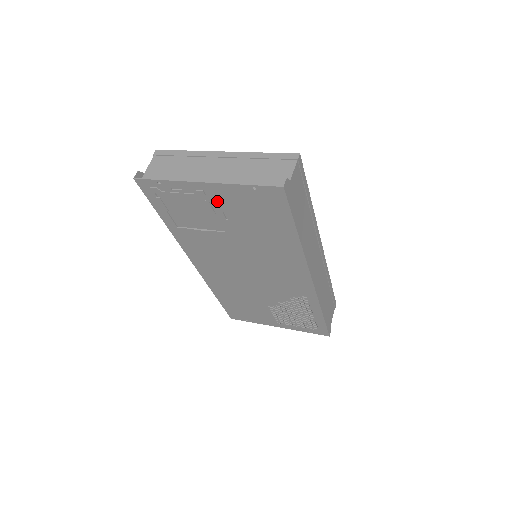
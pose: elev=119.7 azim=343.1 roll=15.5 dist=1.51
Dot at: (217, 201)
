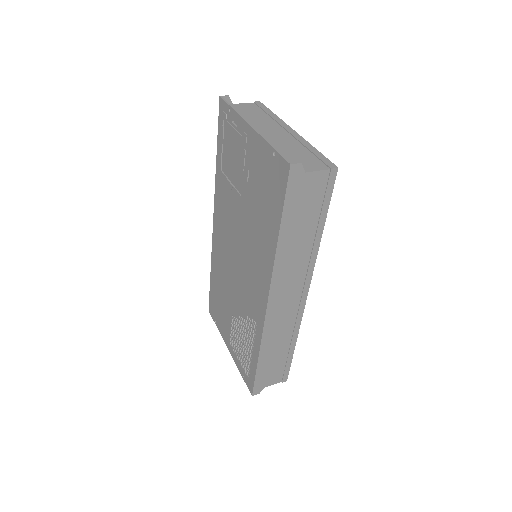
Dot at: (250, 154)
